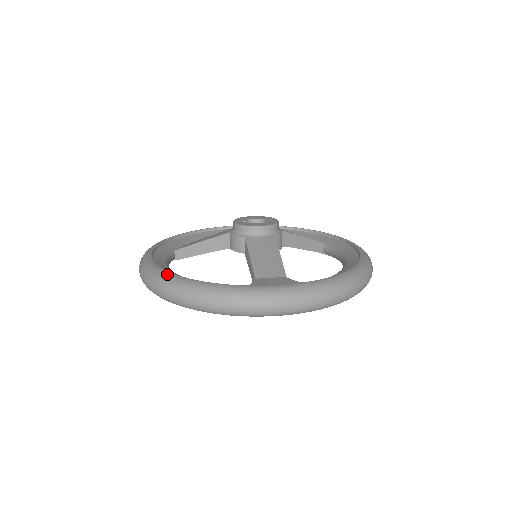
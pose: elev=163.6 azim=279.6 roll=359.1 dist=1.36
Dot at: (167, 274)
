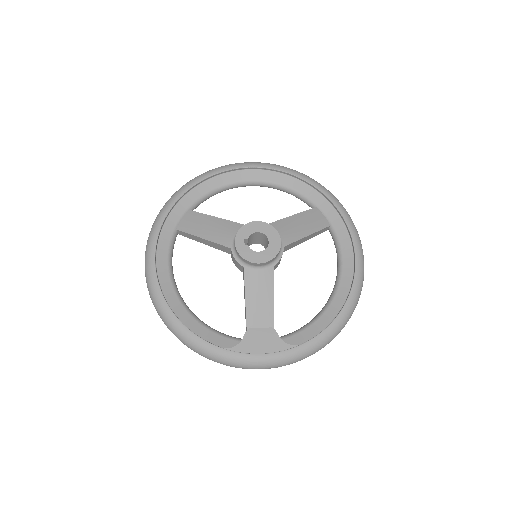
Dot at: (170, 315)
